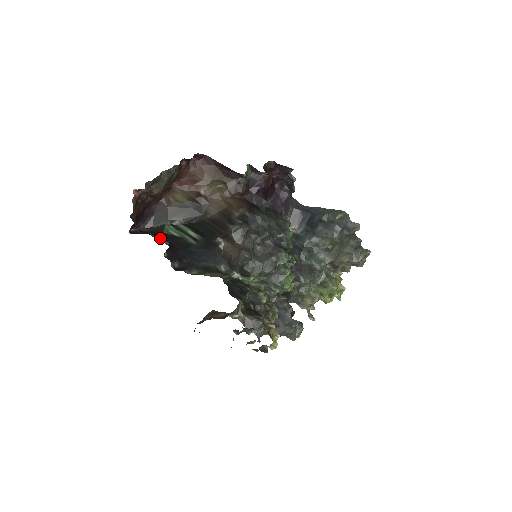
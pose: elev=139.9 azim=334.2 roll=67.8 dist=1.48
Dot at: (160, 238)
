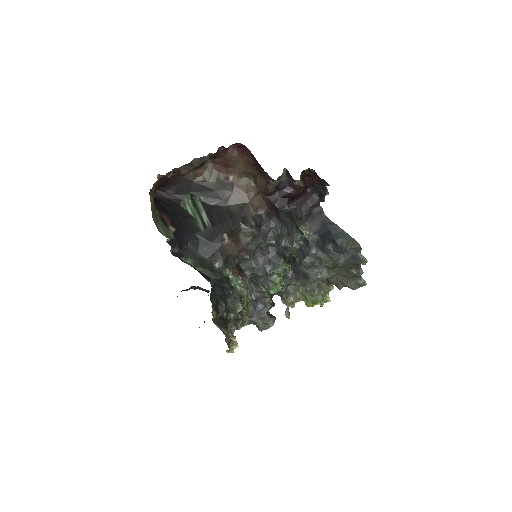
Dot at: (171, 218)
